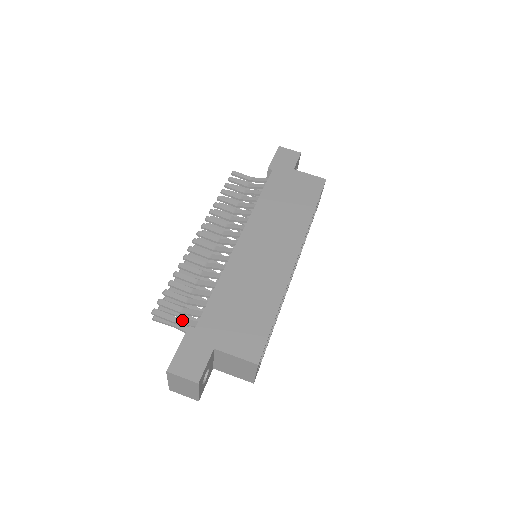
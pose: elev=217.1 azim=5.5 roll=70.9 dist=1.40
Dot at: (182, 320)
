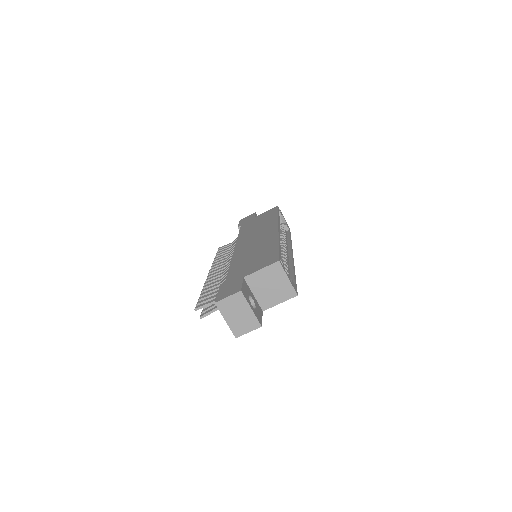
Dot at: occluded
